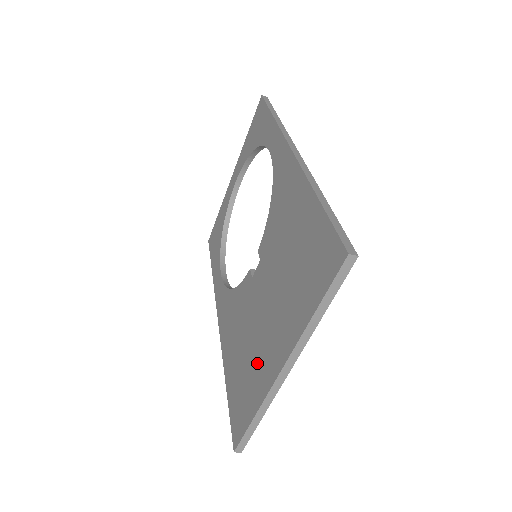
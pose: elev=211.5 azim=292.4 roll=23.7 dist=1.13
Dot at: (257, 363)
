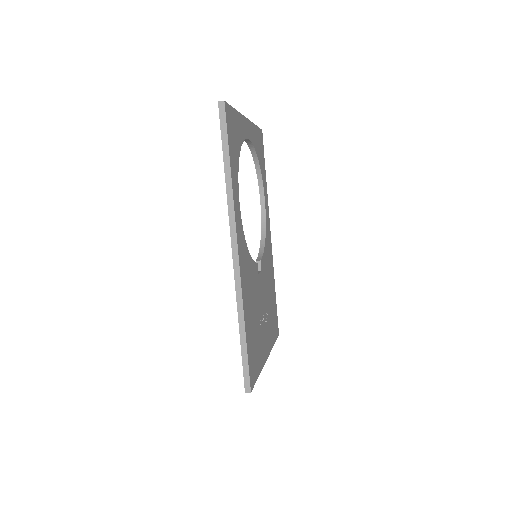
Dot at: occluded
